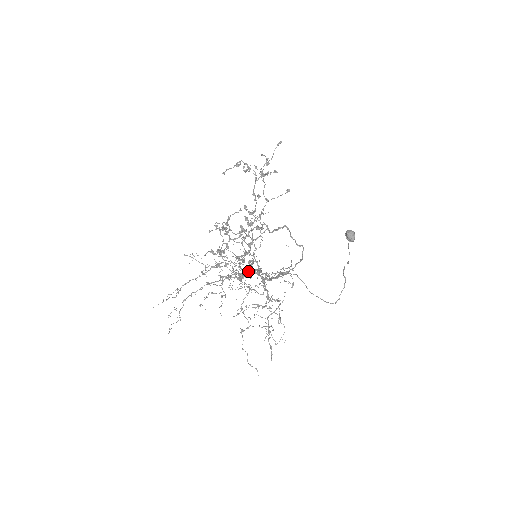
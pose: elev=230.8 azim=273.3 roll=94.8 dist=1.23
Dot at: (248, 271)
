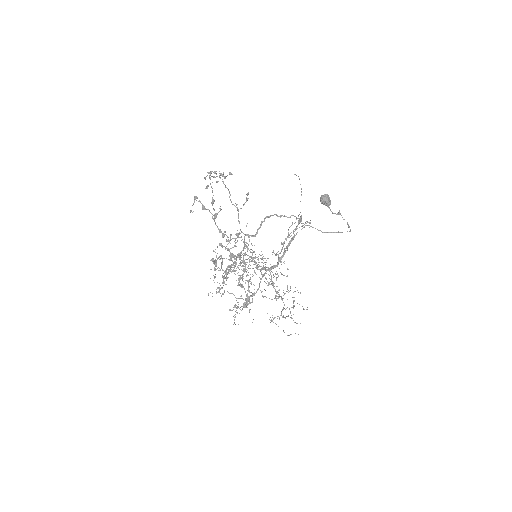
Dot at: (247, 301)
